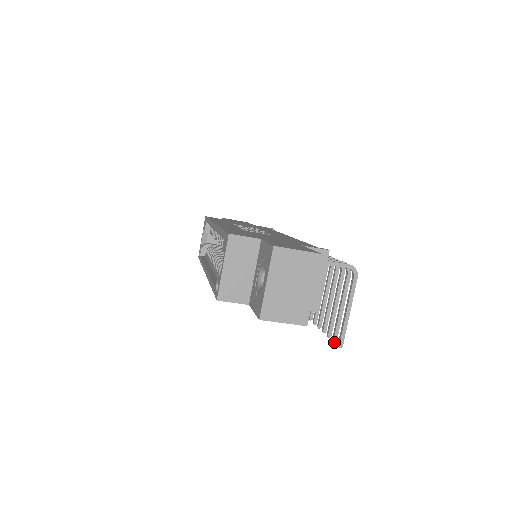
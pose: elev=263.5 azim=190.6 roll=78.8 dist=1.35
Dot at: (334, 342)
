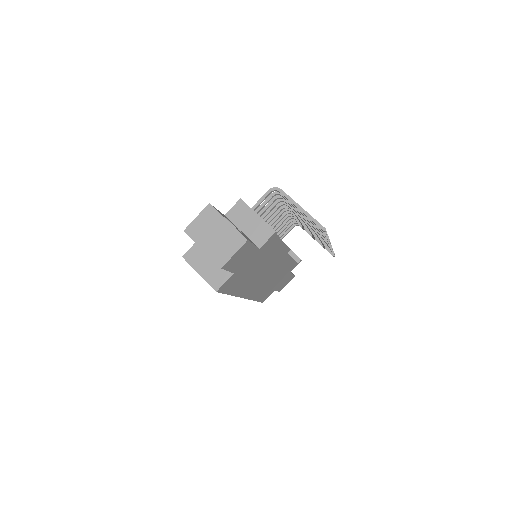
Dot at: (326, 234)
